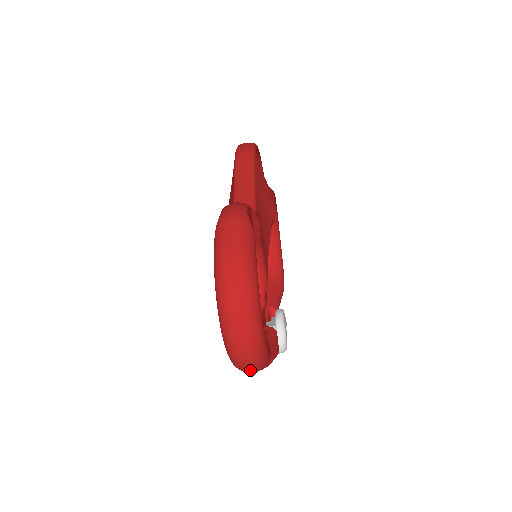
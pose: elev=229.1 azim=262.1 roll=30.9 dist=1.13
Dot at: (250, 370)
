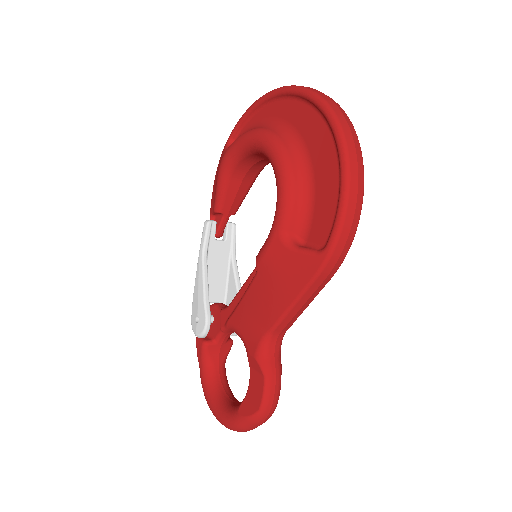
Dot at: occluded
